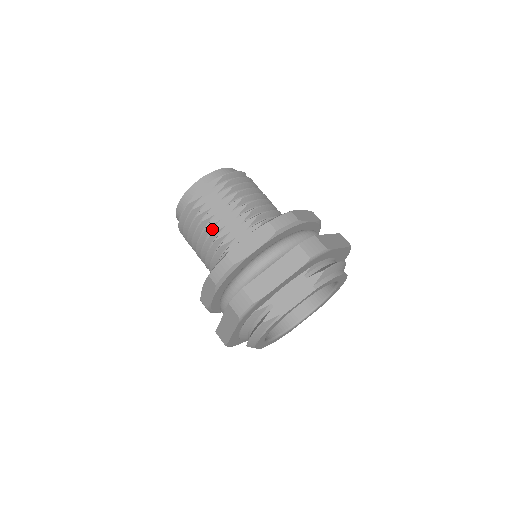
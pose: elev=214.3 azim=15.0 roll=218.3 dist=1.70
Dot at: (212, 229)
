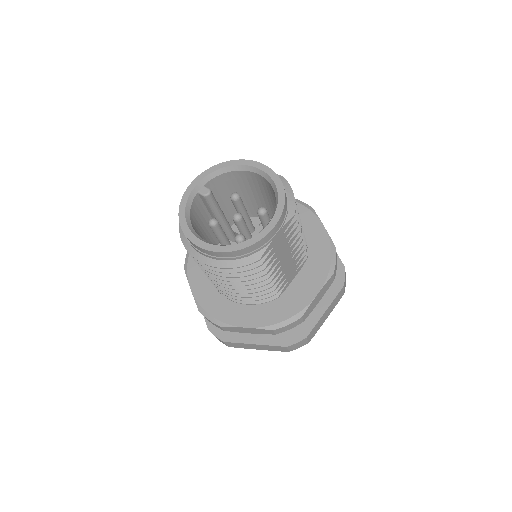
Dot at: occluded
